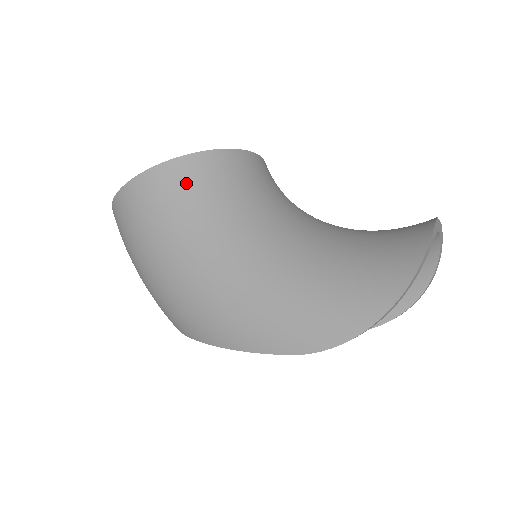
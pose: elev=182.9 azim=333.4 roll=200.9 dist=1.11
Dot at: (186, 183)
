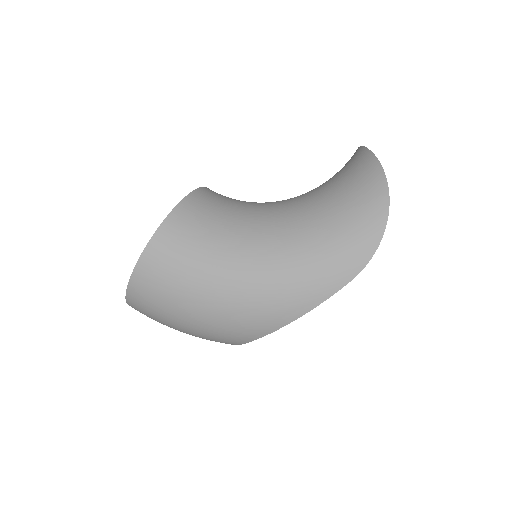
Dot at: (188, 229)
